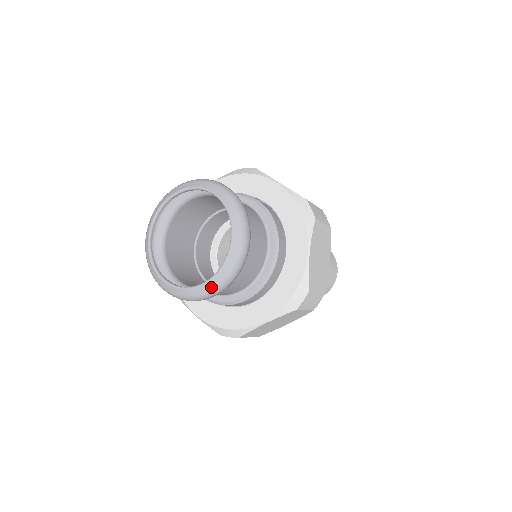
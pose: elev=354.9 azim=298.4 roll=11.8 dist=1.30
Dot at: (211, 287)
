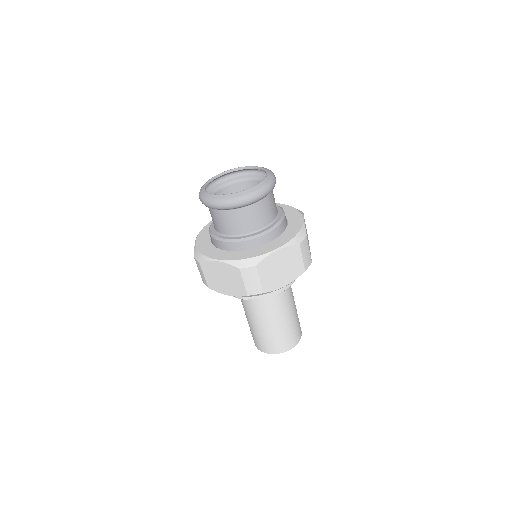
Dot at: (255, 190)
